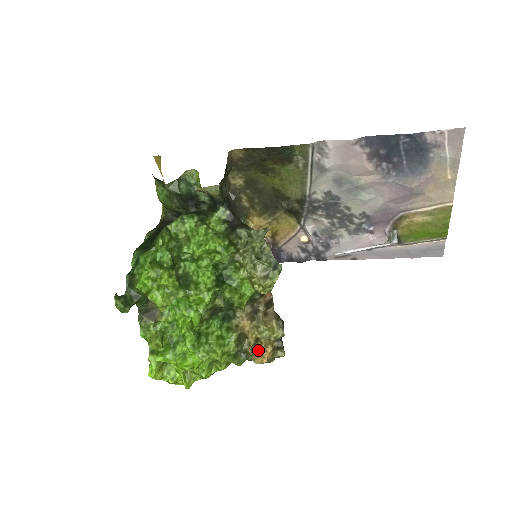
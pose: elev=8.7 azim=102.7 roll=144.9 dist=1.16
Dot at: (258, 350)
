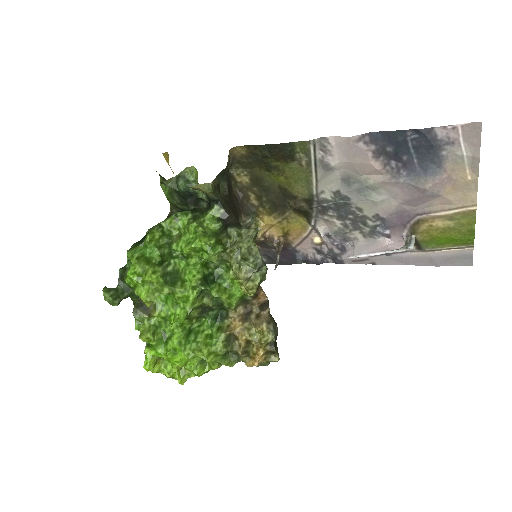
Dot at: (250, 352)
